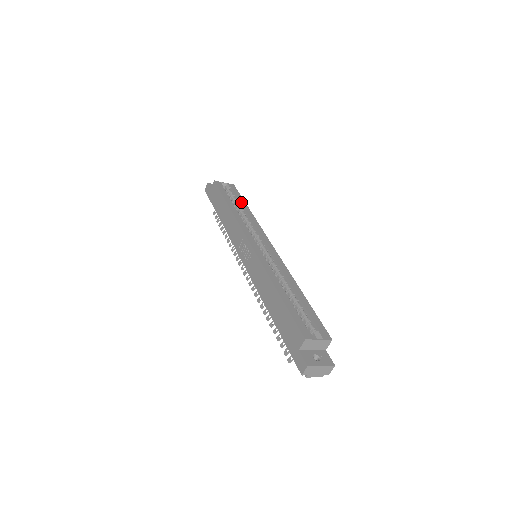
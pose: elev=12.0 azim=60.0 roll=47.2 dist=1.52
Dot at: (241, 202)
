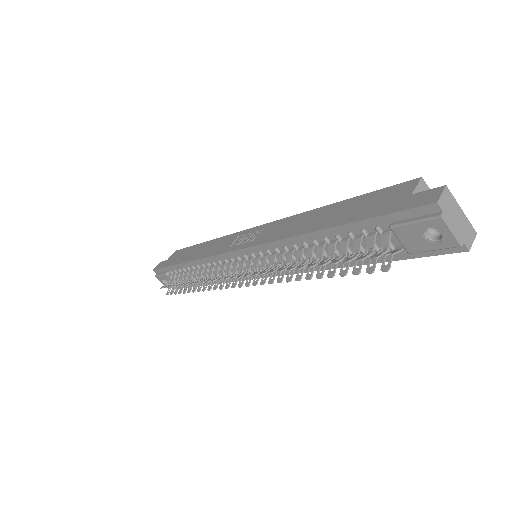
Dot at: occluded
